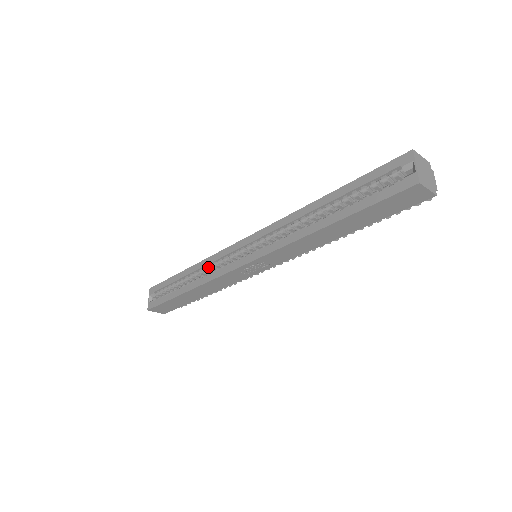
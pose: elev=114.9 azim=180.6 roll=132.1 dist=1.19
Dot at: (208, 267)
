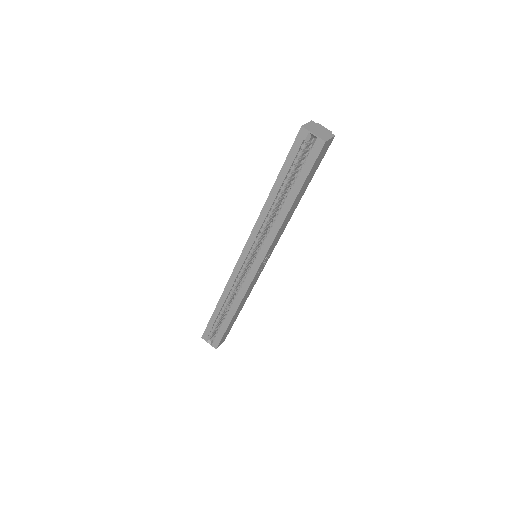
Dot at: (232, 290)
